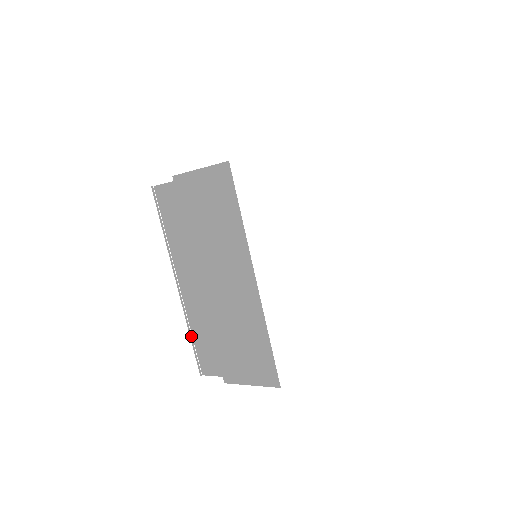
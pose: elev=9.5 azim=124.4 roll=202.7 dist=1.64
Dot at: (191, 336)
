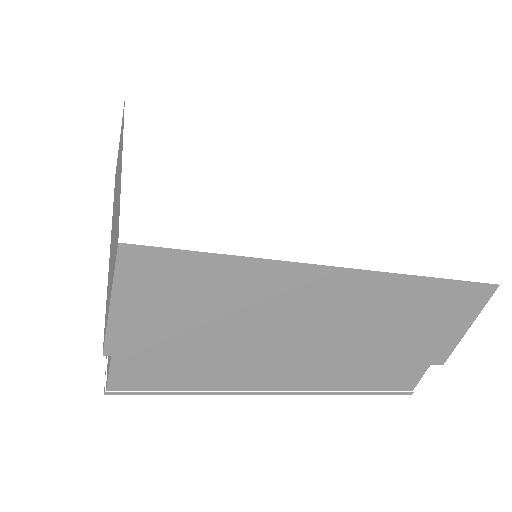
Dot at: occluded
